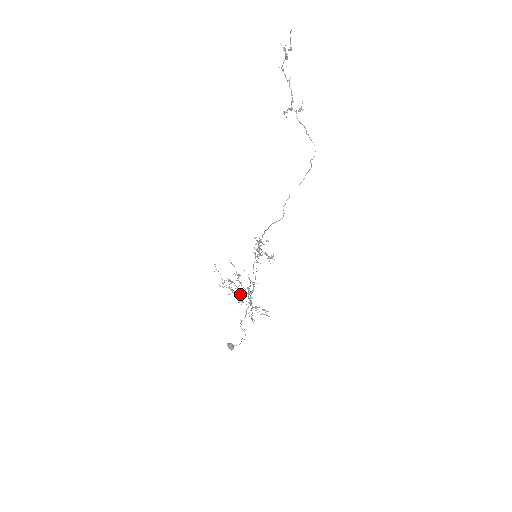
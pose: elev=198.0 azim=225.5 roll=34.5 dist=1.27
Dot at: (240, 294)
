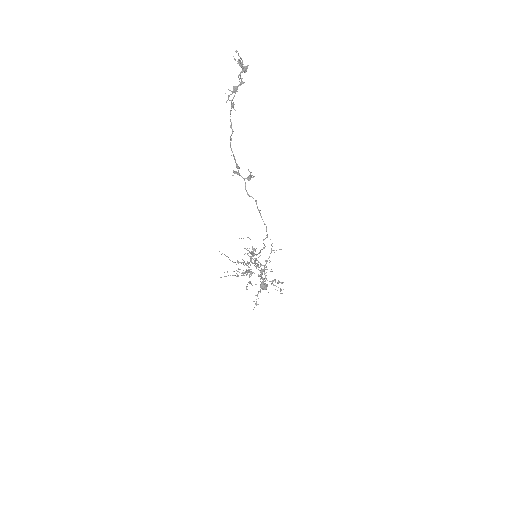
Dot at: occluded
